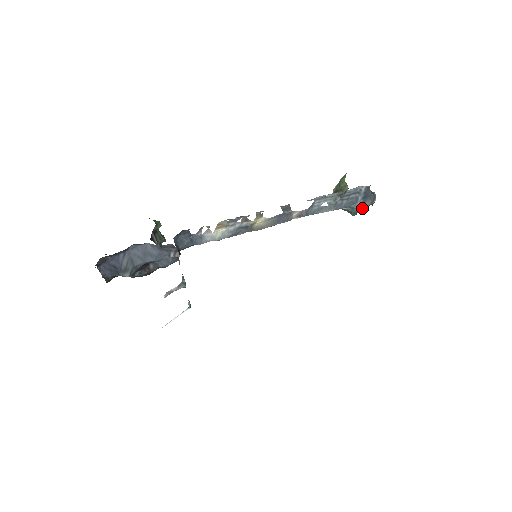
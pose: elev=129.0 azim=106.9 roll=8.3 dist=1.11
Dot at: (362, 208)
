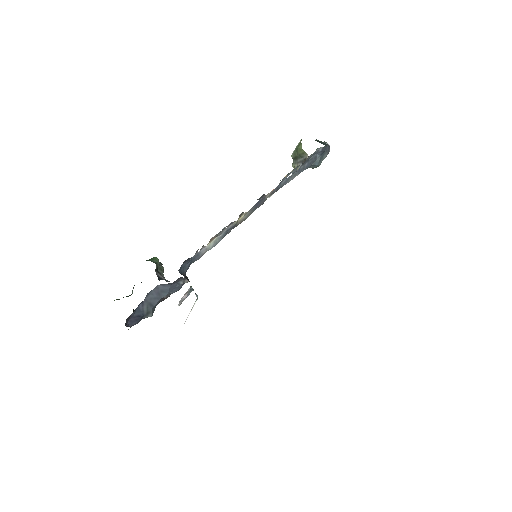
Dot at: (321, 162)
